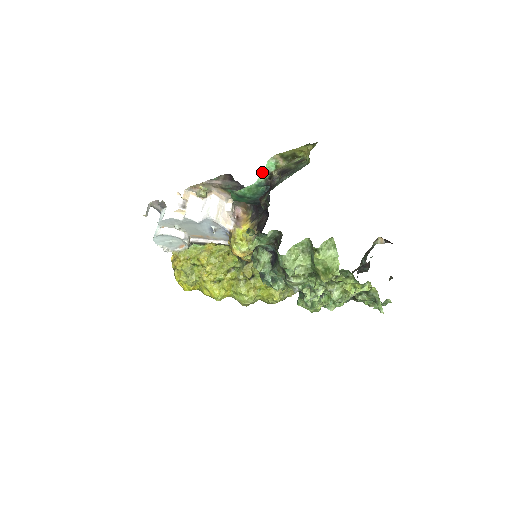
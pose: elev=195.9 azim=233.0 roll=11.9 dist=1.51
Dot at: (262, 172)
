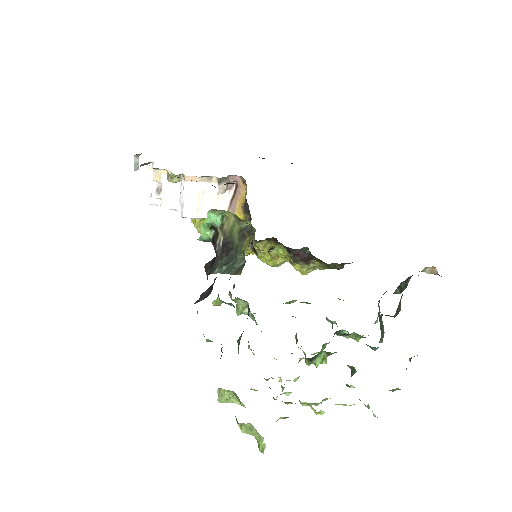
Dot at: (203, 227)
